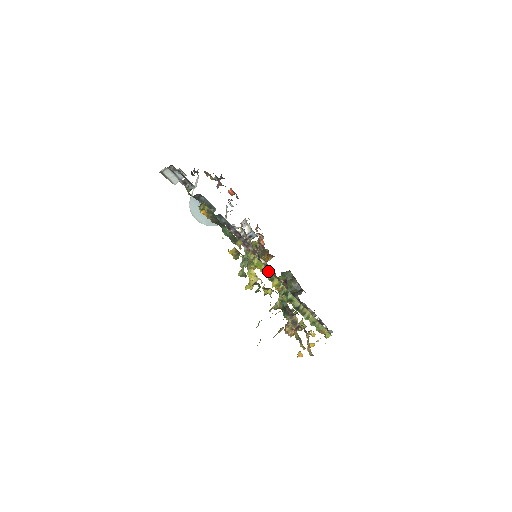
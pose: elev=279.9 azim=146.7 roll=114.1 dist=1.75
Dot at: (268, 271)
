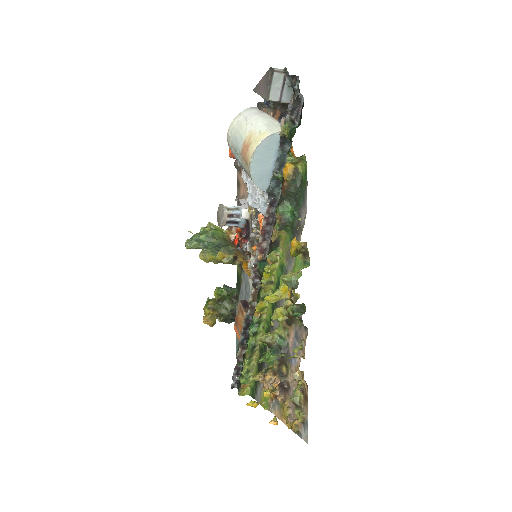
Dot at: (271, 287)
